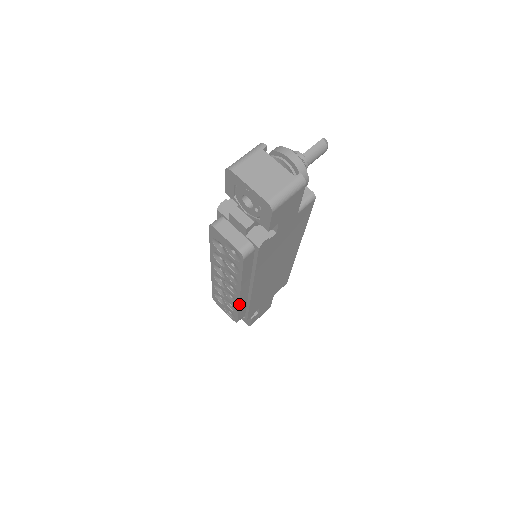
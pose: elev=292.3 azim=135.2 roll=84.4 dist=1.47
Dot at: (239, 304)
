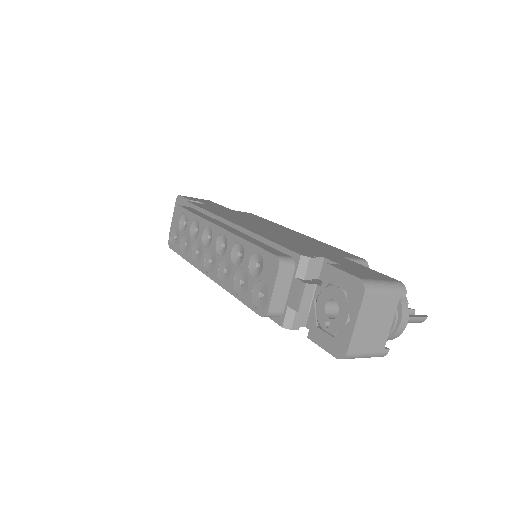
Dot at: (195, 266)
